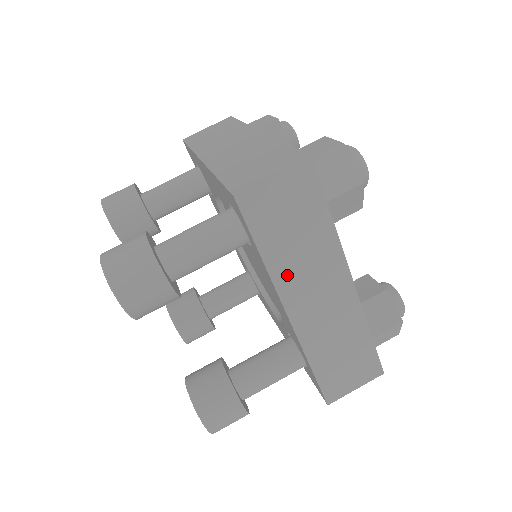
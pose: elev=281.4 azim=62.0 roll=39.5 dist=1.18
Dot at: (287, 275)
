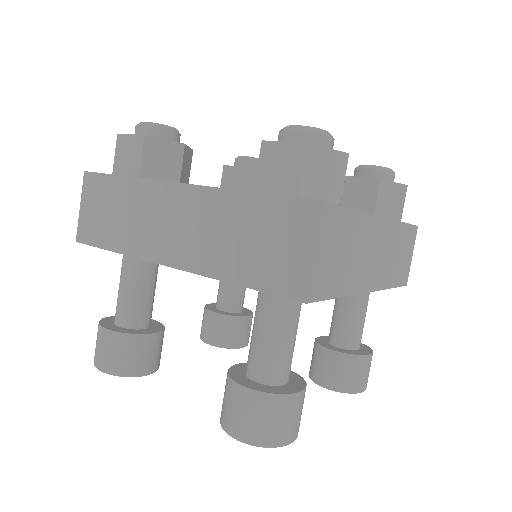
Dot at: (356, 278)
